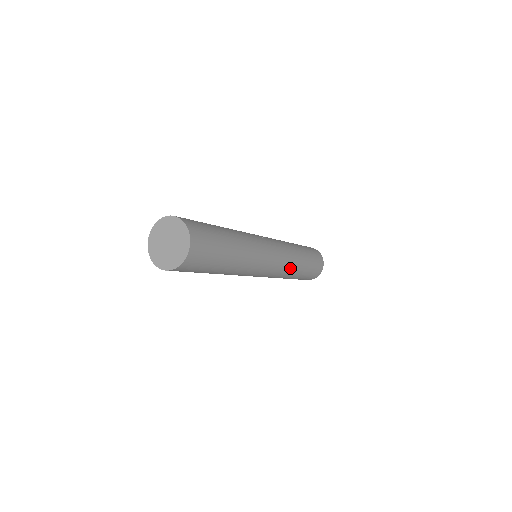
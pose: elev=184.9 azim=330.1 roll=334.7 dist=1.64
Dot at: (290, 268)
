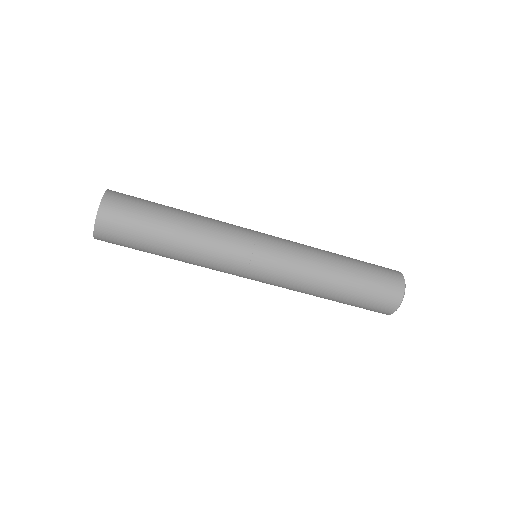
Dot at: (307, 277)
